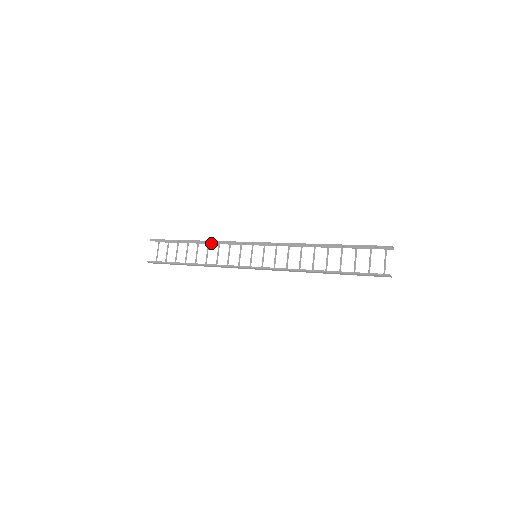
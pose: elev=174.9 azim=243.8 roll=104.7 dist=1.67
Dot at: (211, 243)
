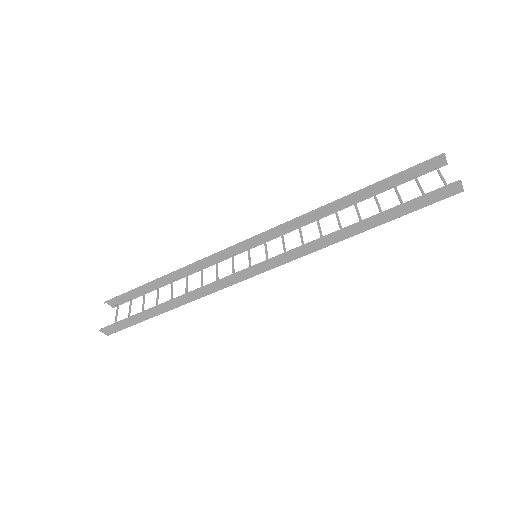
Dot at: (190, 274)
